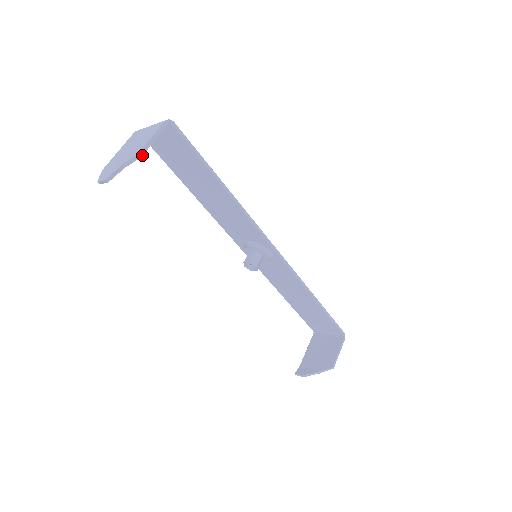
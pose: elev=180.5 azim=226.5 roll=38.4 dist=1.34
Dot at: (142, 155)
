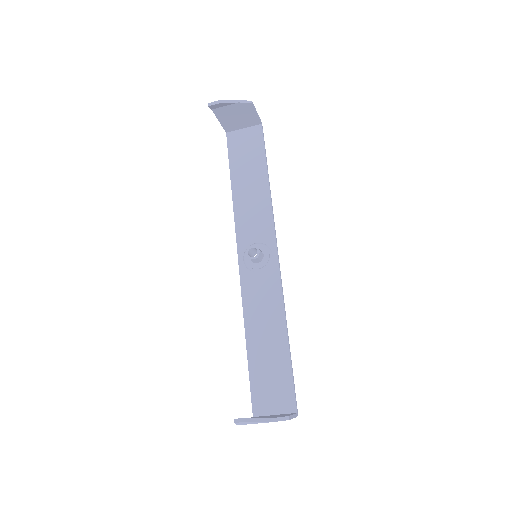
Dot at: (253, 104)
